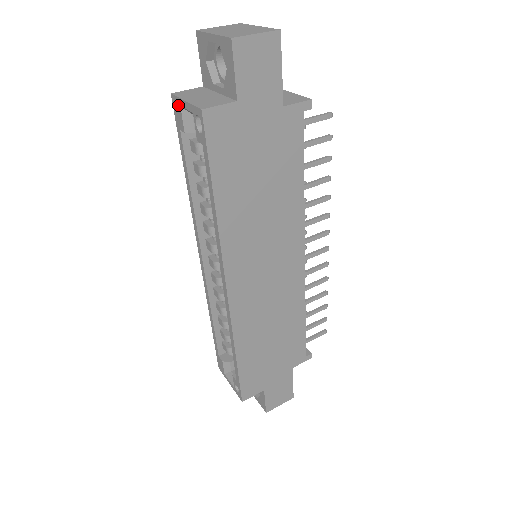
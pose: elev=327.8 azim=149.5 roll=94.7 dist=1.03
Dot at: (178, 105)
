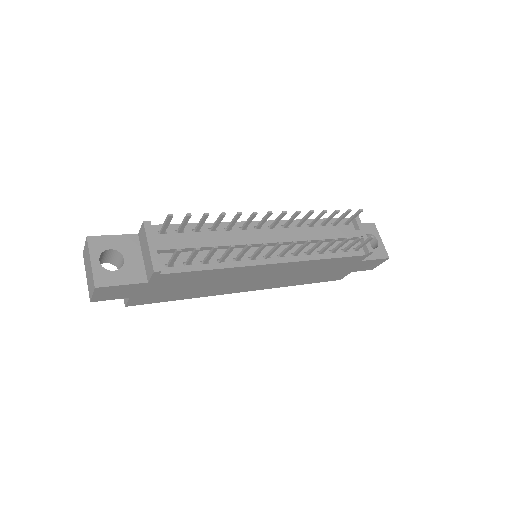
Dot at: occluded
